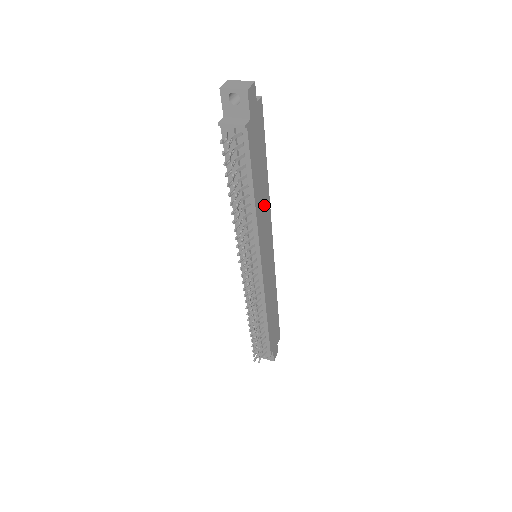
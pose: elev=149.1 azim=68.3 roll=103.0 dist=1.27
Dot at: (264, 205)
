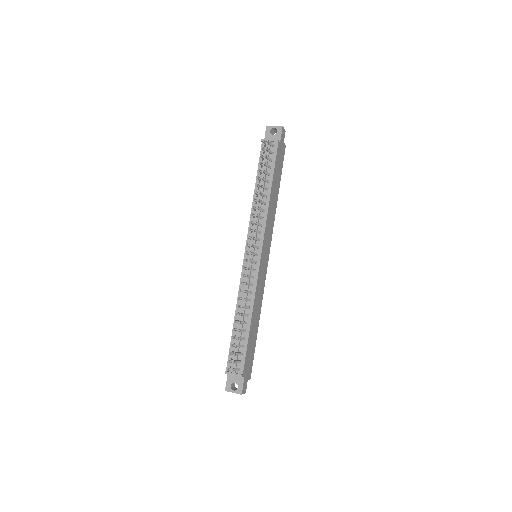
Dot at: (272, 212)
